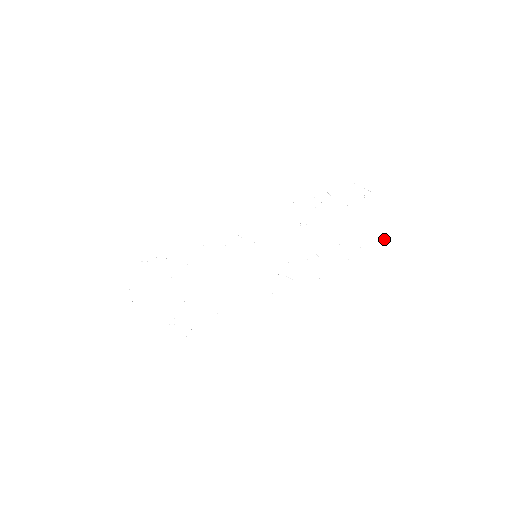
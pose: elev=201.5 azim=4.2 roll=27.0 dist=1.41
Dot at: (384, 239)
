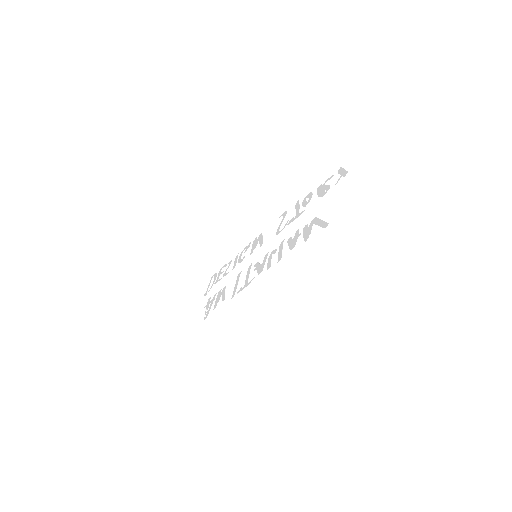
Dot at: (321, 224)
